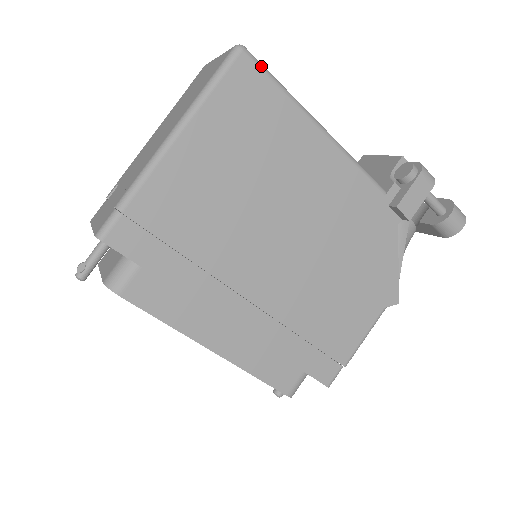
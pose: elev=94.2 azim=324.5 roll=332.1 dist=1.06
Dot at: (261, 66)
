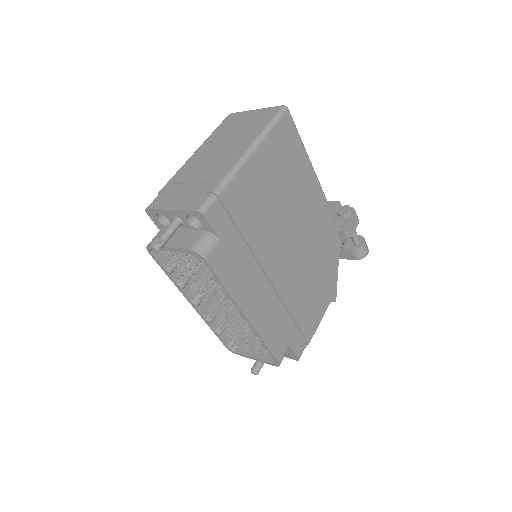
Dot at: occluded
